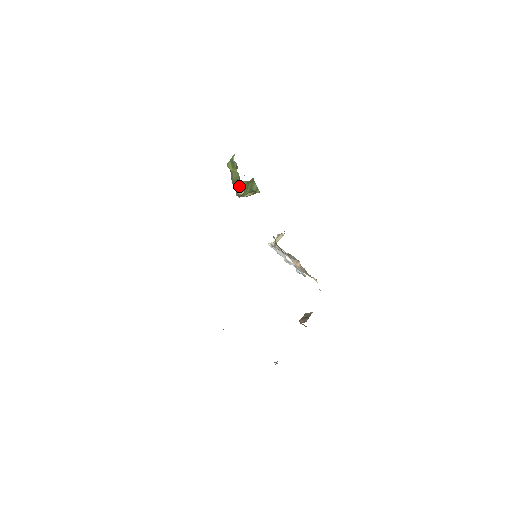
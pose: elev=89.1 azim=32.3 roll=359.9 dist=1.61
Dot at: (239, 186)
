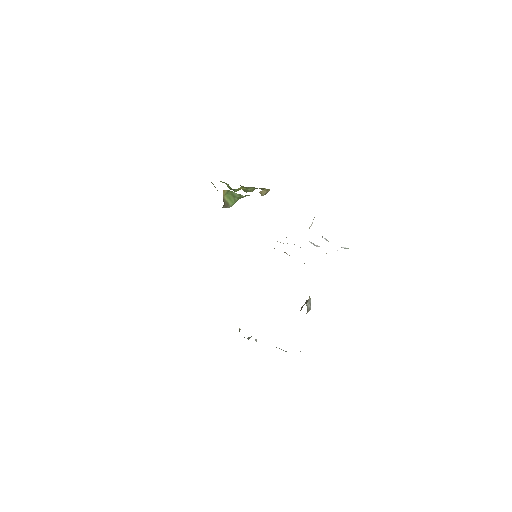
Dot at: (244, 191)
